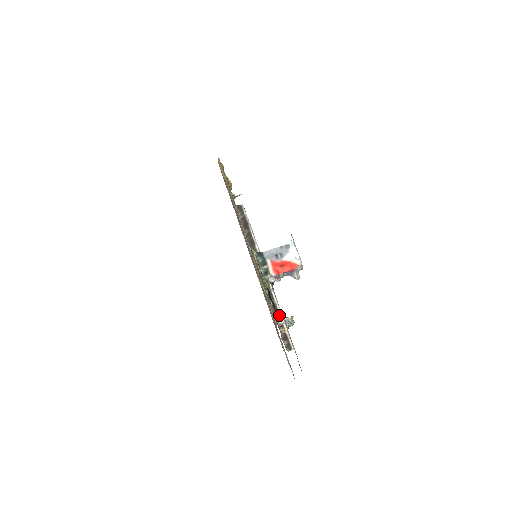
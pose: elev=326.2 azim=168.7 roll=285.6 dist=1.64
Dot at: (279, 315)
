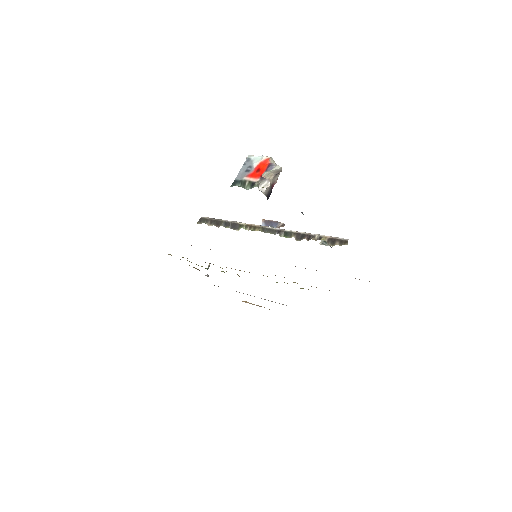
Dot at: (301, 212)
